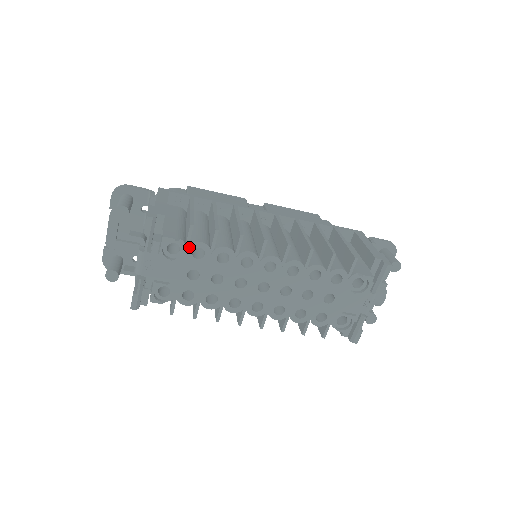
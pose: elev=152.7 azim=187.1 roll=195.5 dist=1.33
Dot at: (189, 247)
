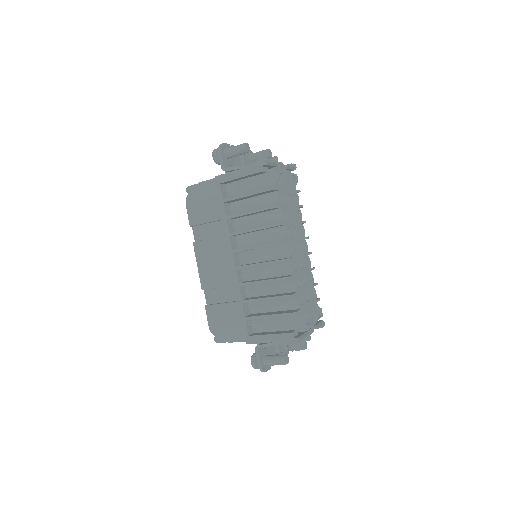
Dot at: (296, 192)
